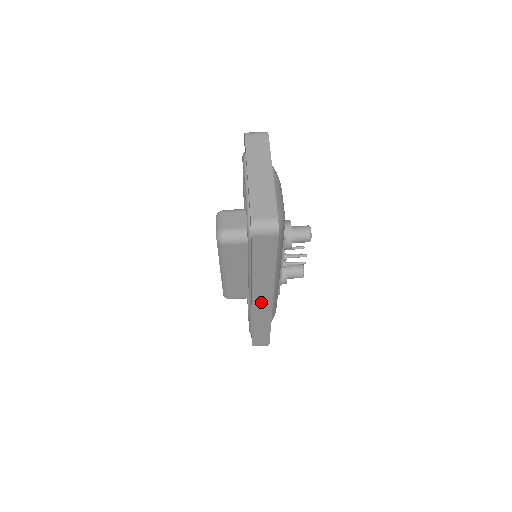
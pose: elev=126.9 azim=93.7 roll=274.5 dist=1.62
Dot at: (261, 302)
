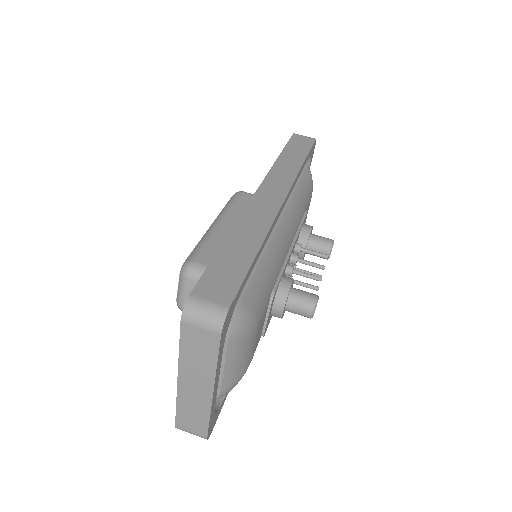
Dot at: occluded
